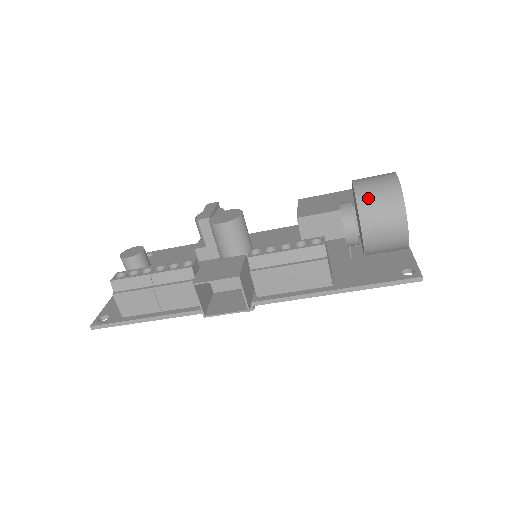
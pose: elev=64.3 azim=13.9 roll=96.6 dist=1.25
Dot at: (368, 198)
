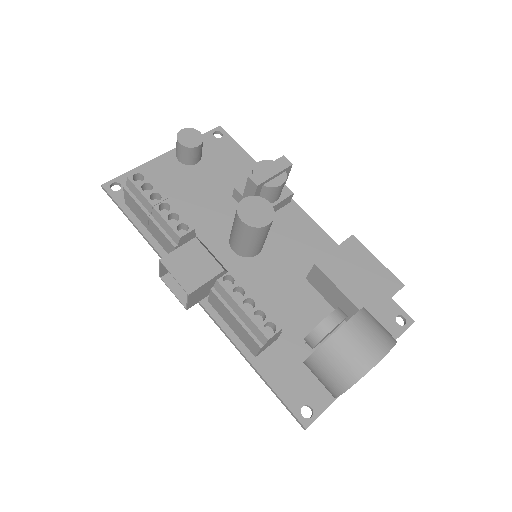
Dot at: (334, 351)
